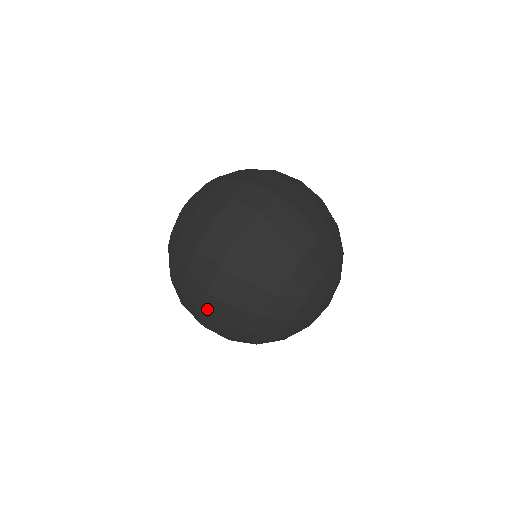
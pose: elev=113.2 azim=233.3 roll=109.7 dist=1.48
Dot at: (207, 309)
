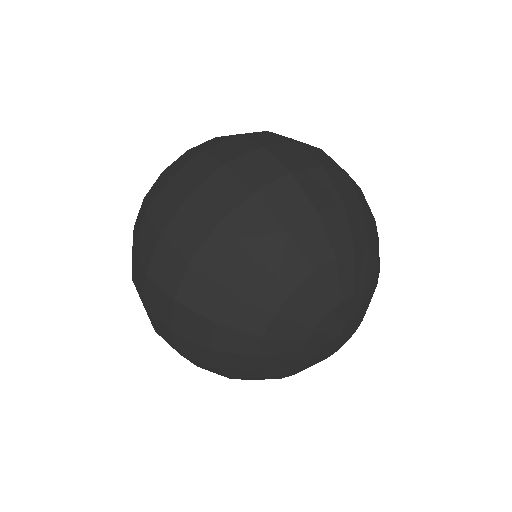
Dot at: (173, 229)
